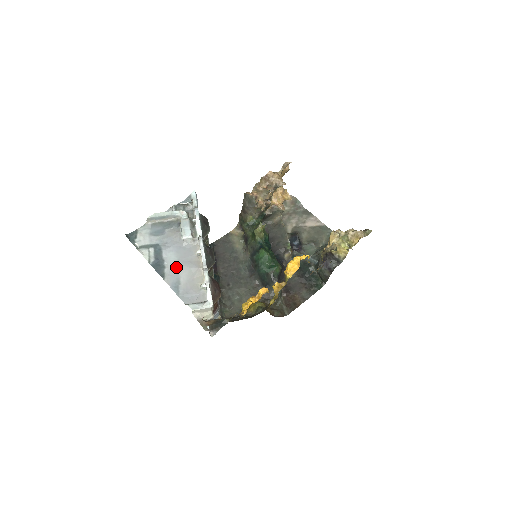
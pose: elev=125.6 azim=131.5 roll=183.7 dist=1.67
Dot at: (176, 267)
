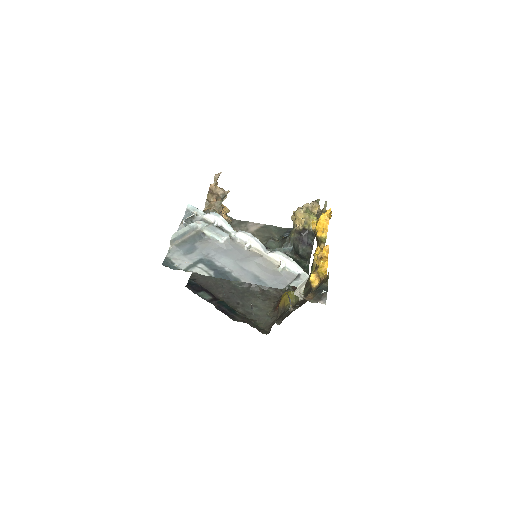
Dot at: (240, 267)
